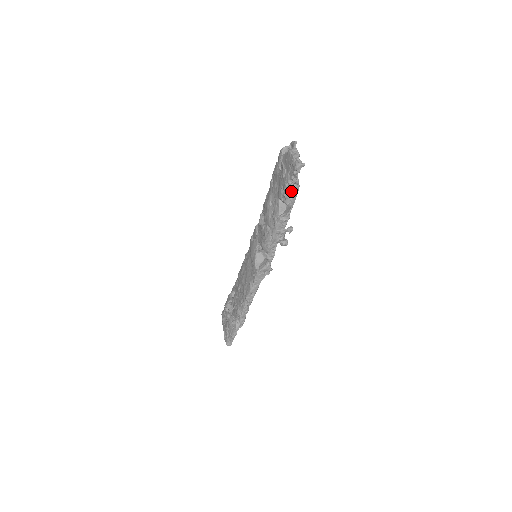
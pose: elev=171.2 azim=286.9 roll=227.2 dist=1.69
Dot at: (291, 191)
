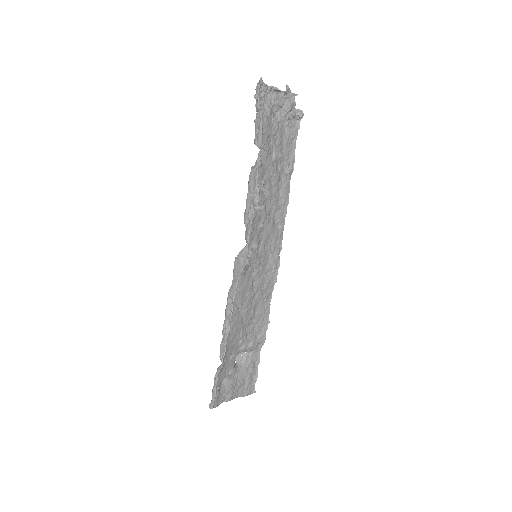
Dot at: (256, 123)
